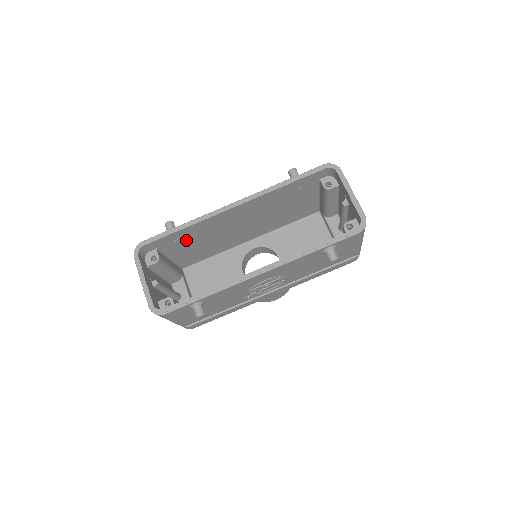
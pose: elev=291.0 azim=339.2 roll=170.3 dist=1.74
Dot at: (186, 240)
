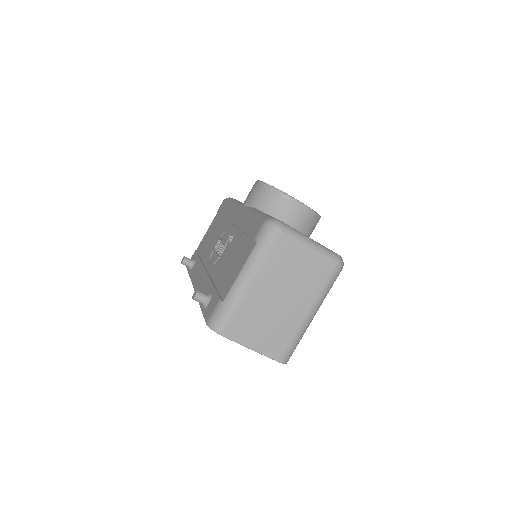
Dot at: occluded
